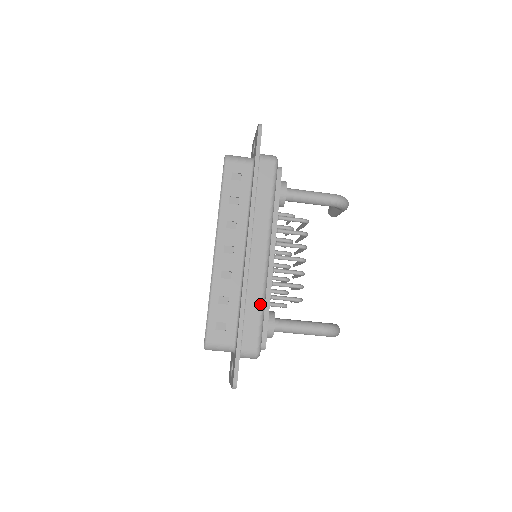
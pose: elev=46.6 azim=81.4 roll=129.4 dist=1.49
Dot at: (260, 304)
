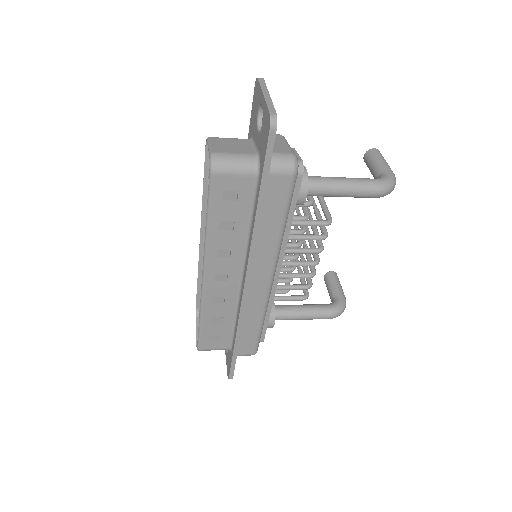
Dot at: (259, 323)
